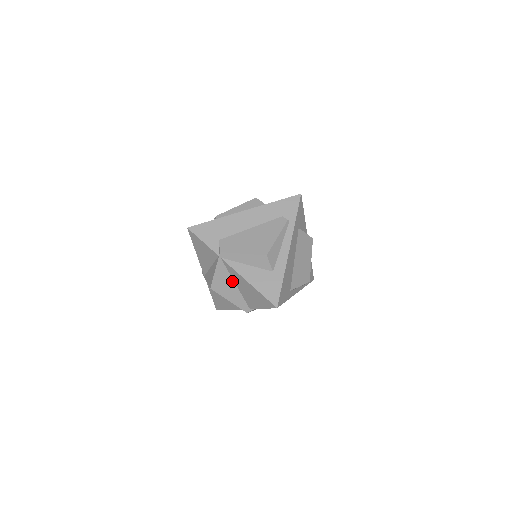
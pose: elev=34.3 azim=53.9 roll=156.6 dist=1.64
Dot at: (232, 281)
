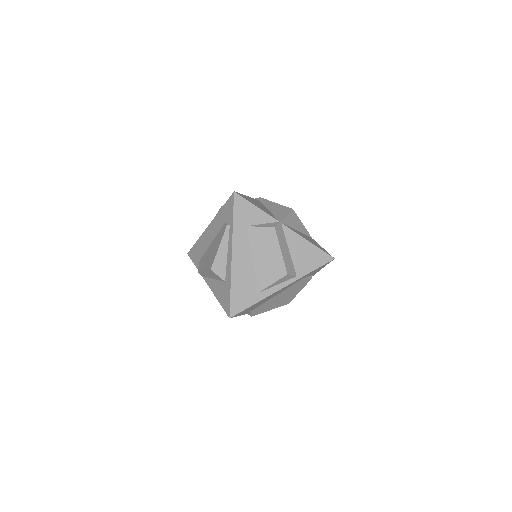
Dot at: occluded
